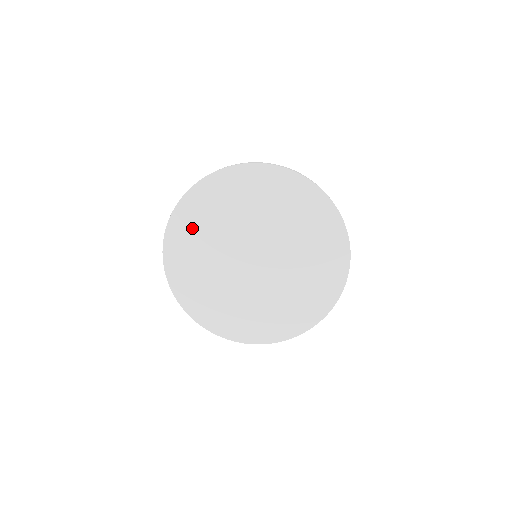
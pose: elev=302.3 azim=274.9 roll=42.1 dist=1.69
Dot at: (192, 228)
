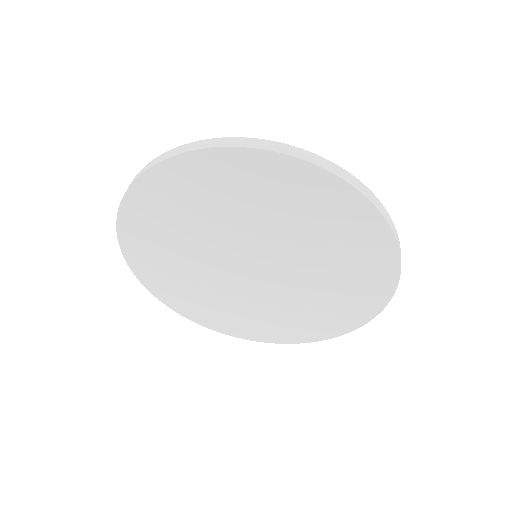
Dot at: (172, 202)
